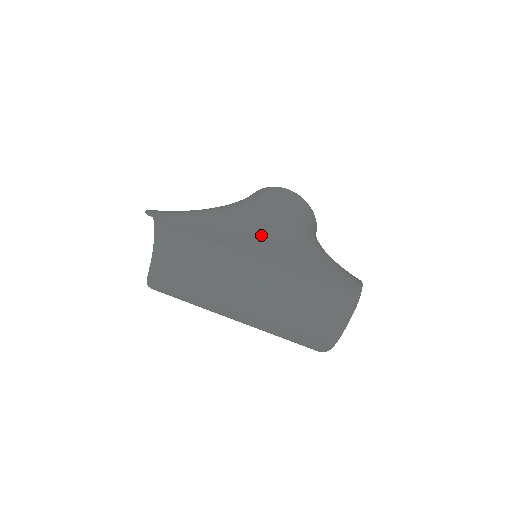
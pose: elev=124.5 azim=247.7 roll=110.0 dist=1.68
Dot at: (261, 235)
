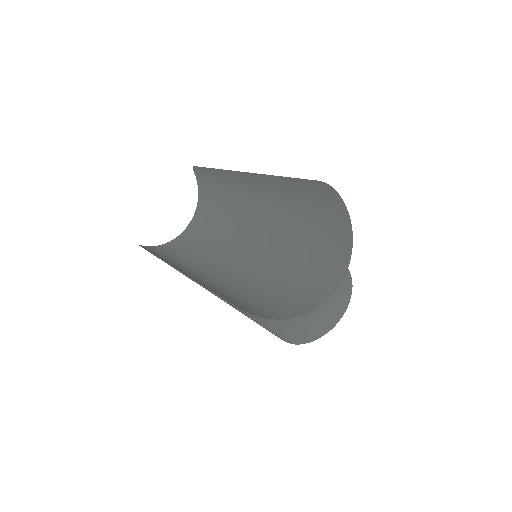
Dot at: occluded
